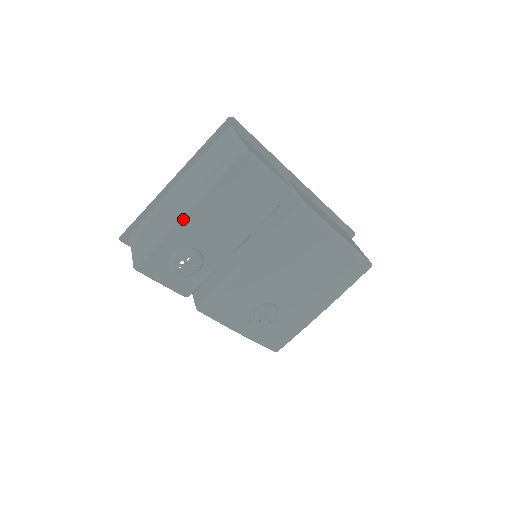
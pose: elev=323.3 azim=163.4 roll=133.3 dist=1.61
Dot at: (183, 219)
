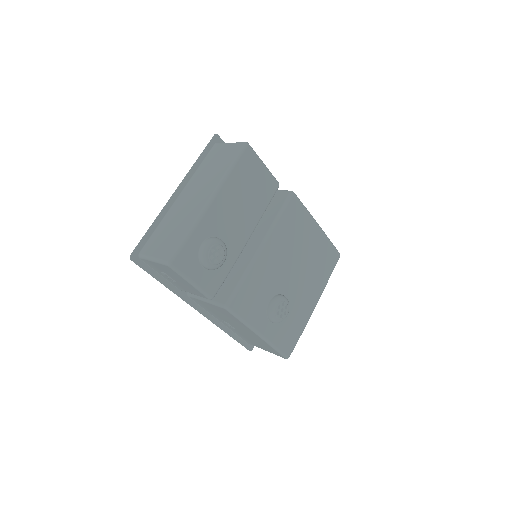
Dot at: (208, 207)
